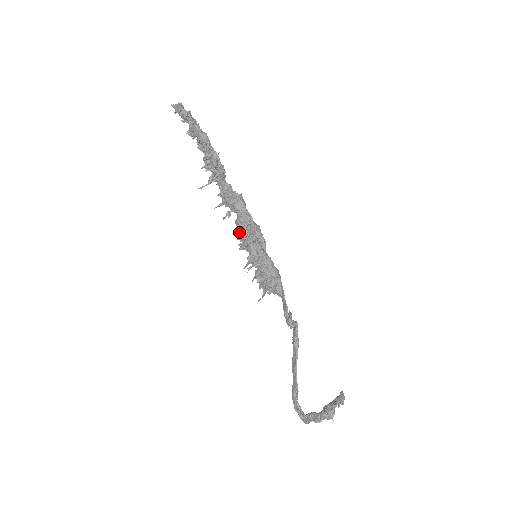
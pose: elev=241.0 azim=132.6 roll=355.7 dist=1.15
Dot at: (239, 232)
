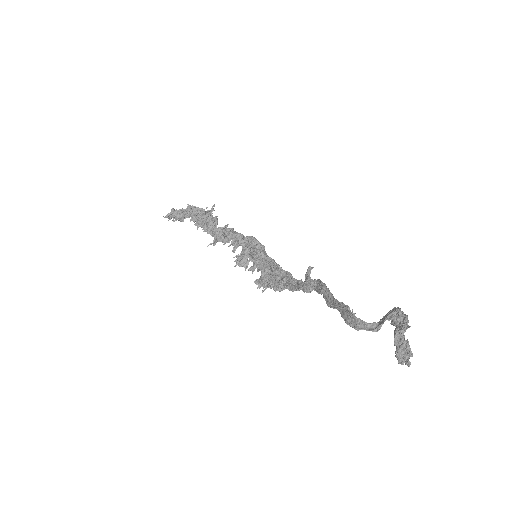
Dot at: (236, 246)
